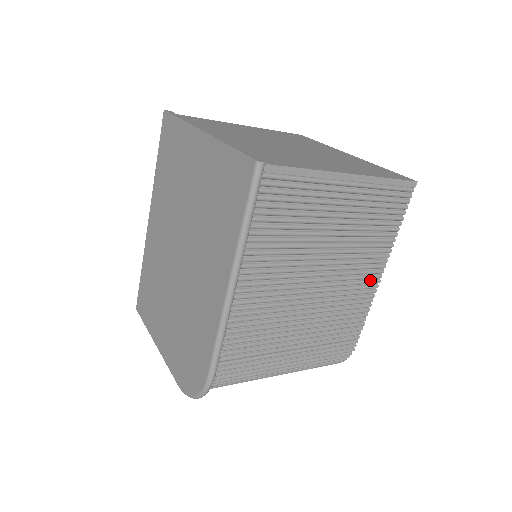
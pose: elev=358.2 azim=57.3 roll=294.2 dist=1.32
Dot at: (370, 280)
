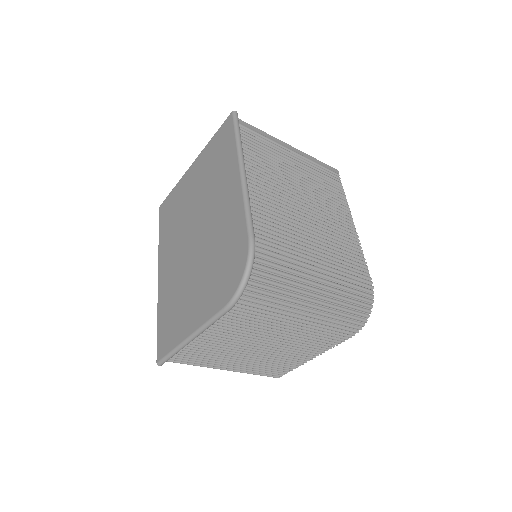
Dot at: (347, 225)
